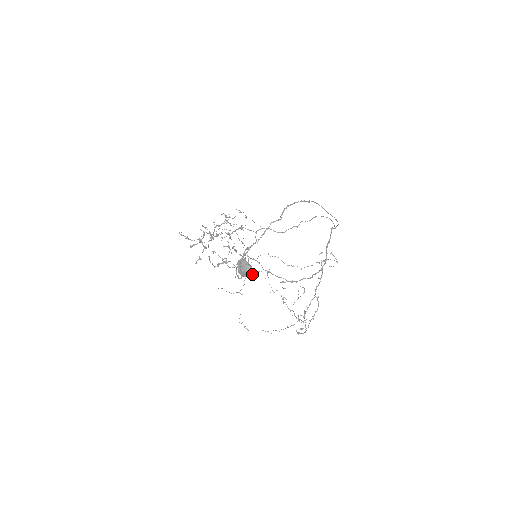
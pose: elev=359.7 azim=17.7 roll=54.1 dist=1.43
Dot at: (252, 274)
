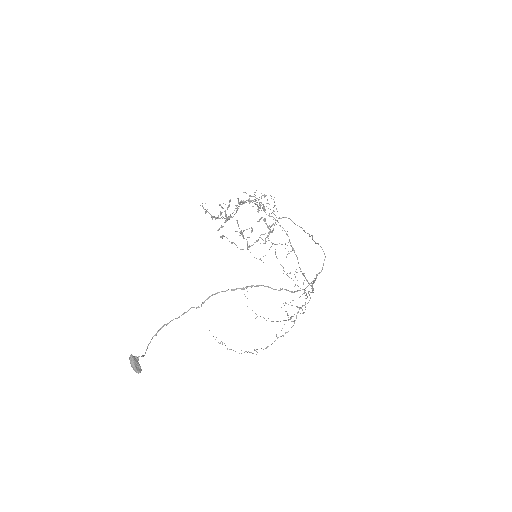
Dot at: (135, 371)
